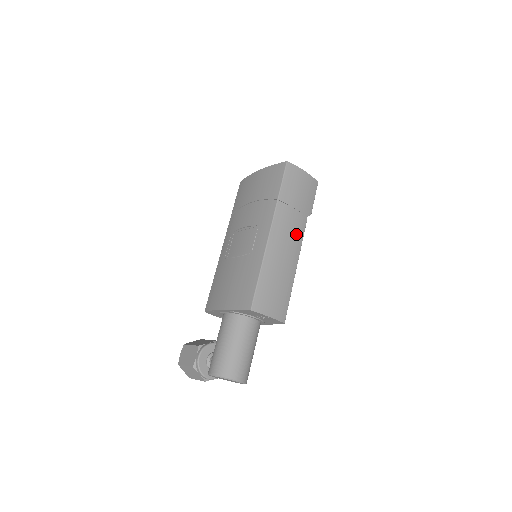
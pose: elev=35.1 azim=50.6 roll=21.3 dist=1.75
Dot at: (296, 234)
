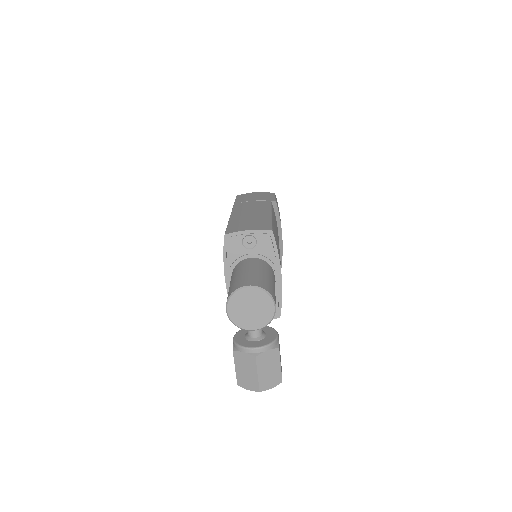
Dot at: (260, 206)
